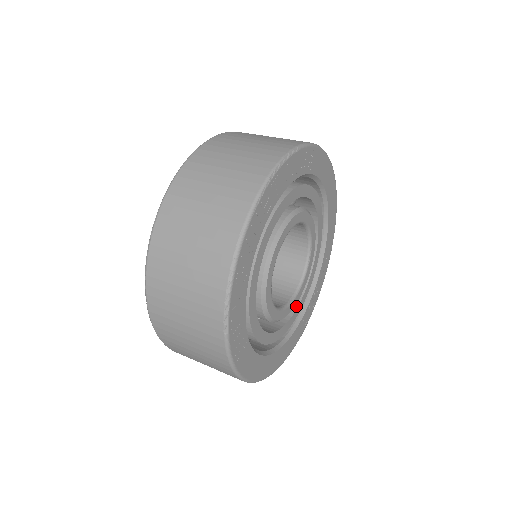
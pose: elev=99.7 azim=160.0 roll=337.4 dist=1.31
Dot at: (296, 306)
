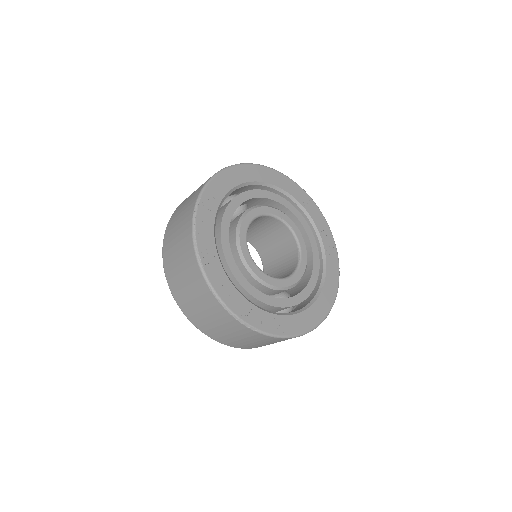
Dot at: (312, 254)
